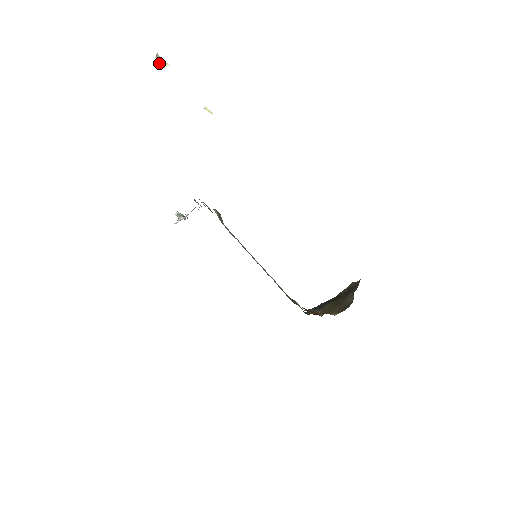
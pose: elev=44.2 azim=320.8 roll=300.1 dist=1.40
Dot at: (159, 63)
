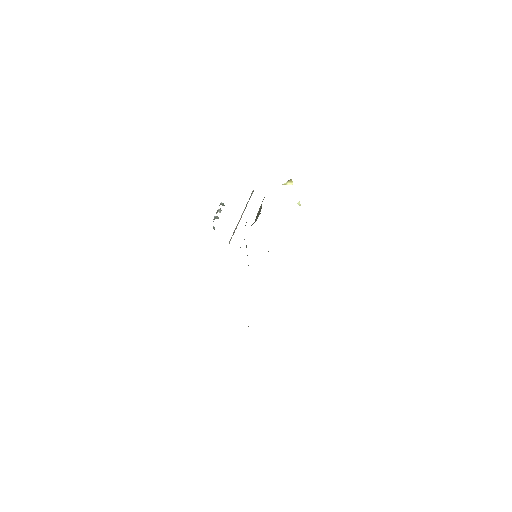
Dot at: (288, 181)
